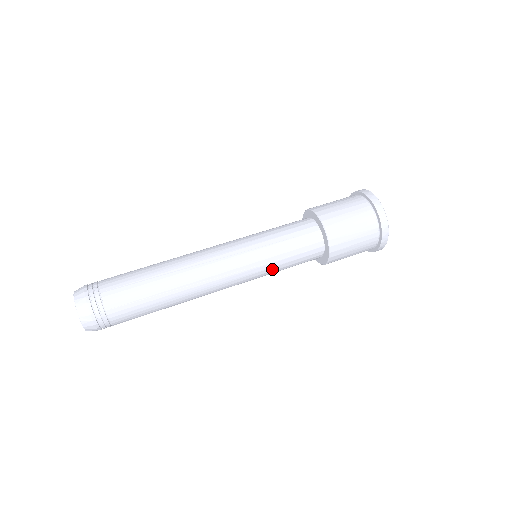
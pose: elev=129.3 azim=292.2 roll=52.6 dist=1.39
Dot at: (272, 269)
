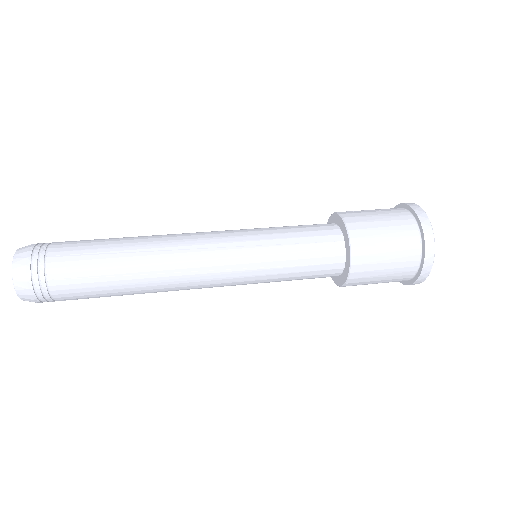
Dot at: (271, 277)
